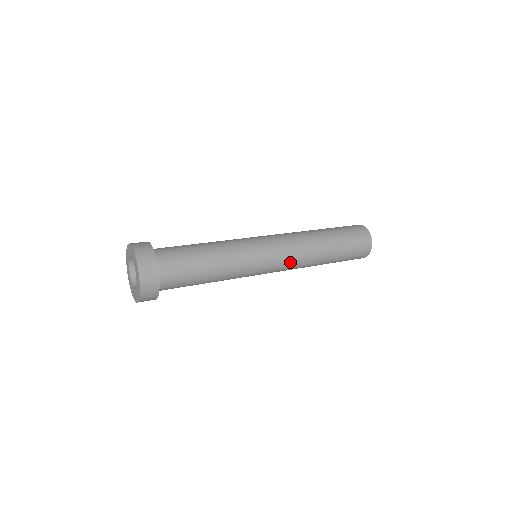
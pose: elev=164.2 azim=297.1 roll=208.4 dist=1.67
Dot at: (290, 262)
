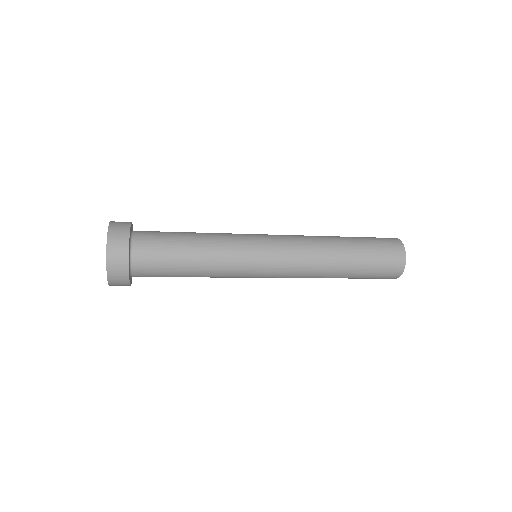
Dot at: (294, 252)
